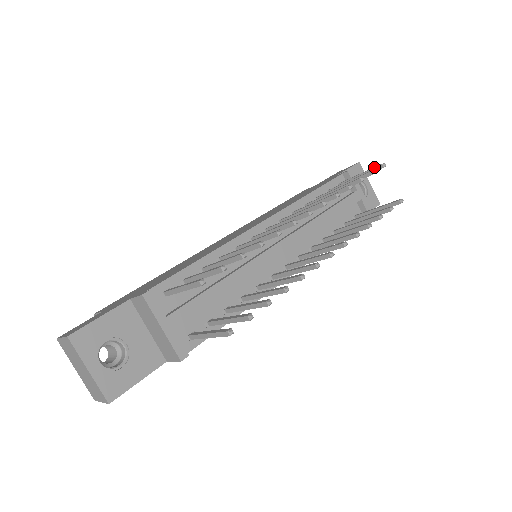
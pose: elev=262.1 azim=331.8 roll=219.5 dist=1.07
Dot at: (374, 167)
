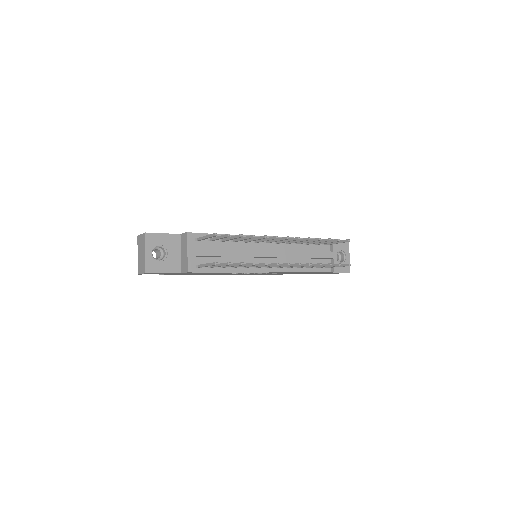
Dot at: (344, 240)
